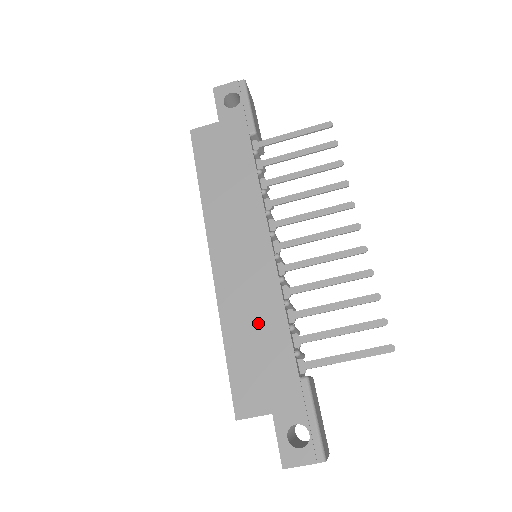
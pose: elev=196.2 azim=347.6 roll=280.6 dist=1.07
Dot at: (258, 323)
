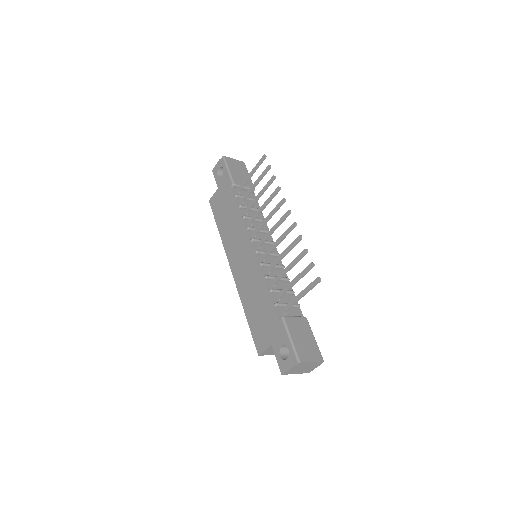
Dot at: (255, 295)
